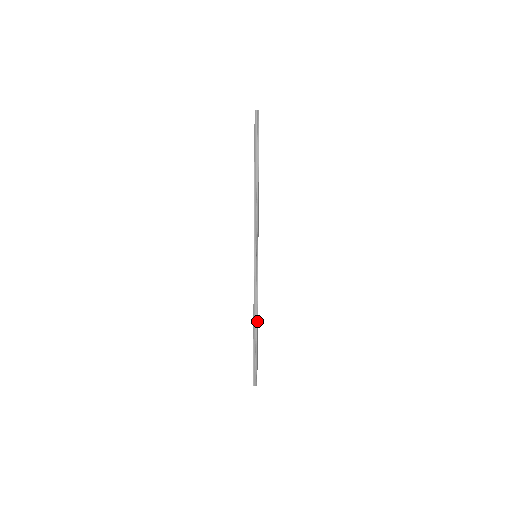
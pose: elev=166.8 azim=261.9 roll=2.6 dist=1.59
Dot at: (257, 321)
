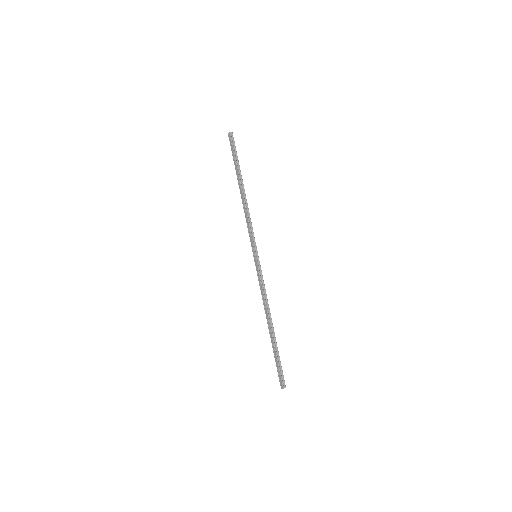
Dot at: (271, 318)
